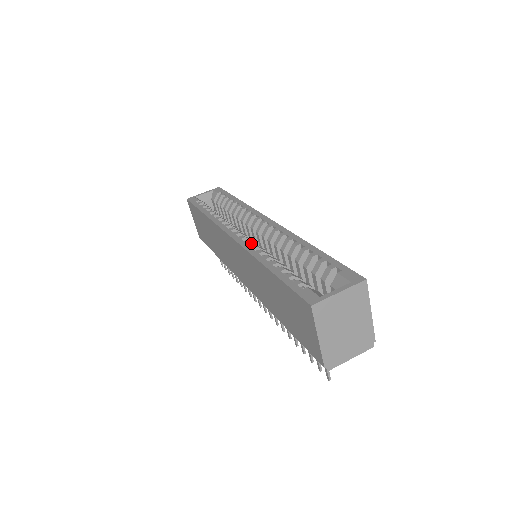
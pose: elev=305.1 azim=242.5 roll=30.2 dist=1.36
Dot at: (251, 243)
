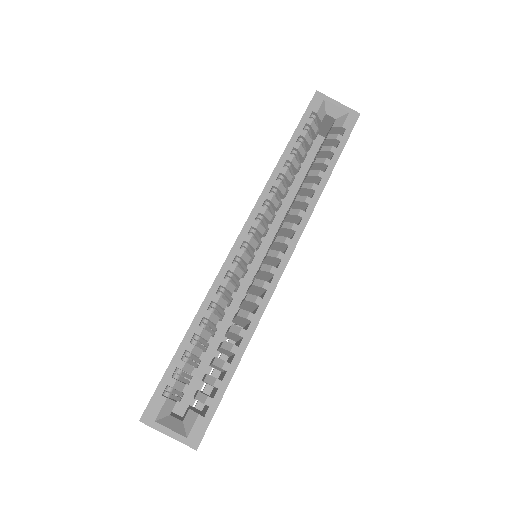
Dot at: (233, 272)
